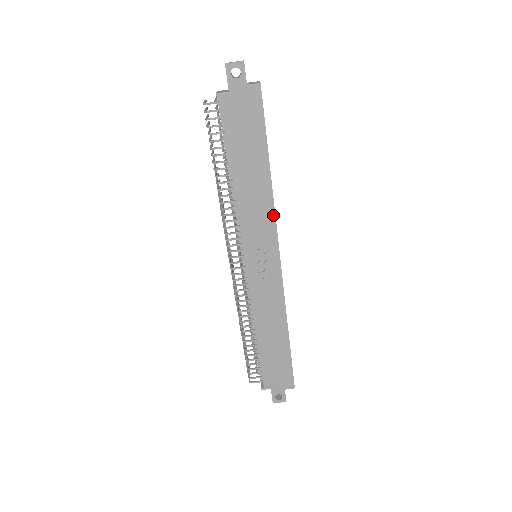
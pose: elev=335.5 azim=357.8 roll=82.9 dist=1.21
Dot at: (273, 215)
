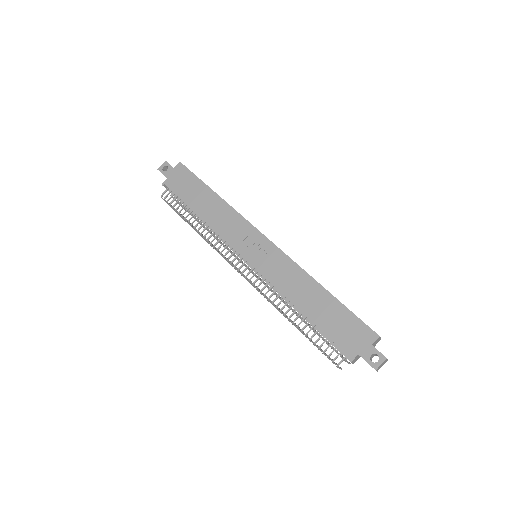
Dot at: (238, 215)
